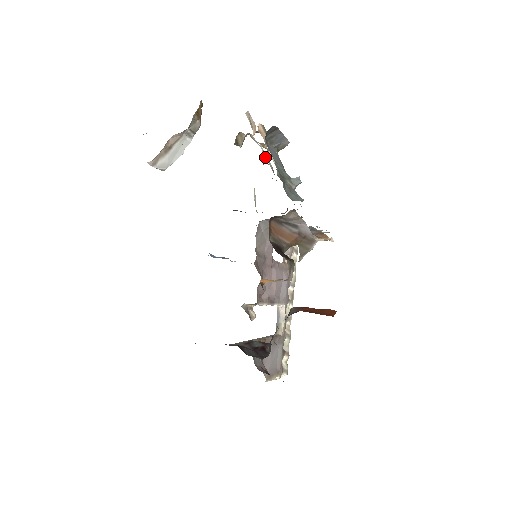
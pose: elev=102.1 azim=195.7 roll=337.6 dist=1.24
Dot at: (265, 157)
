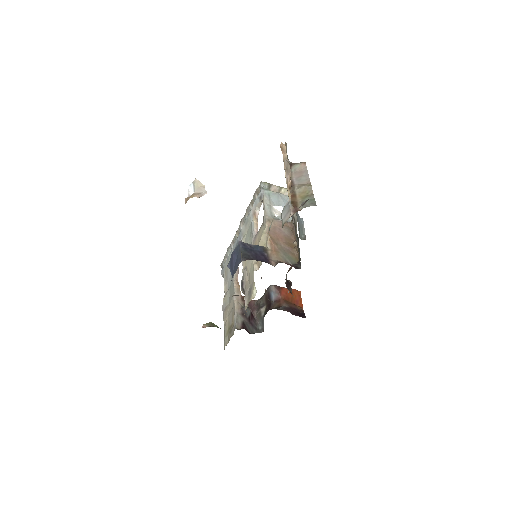
Dot at: occluded
